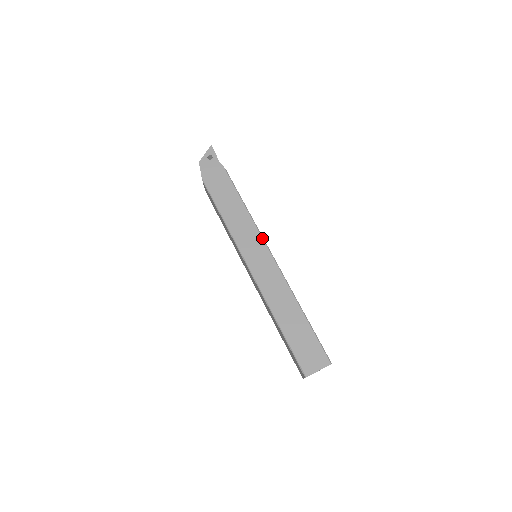
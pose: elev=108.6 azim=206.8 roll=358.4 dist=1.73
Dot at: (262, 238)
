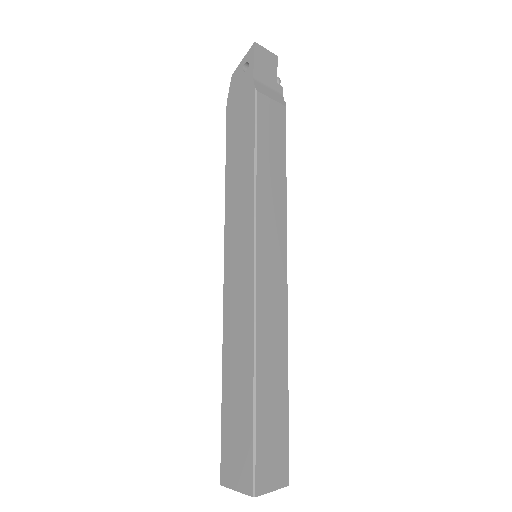
Dot at: (253, 233)
